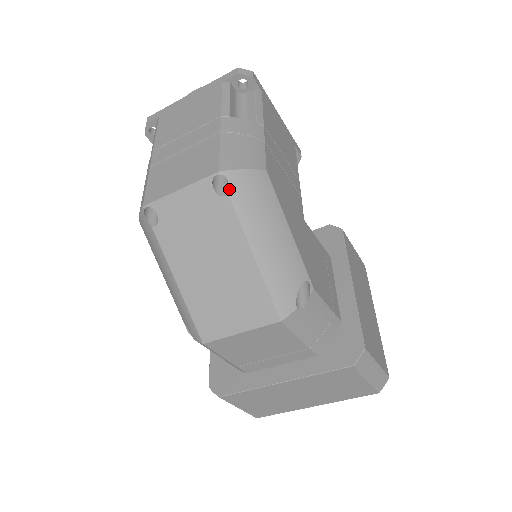
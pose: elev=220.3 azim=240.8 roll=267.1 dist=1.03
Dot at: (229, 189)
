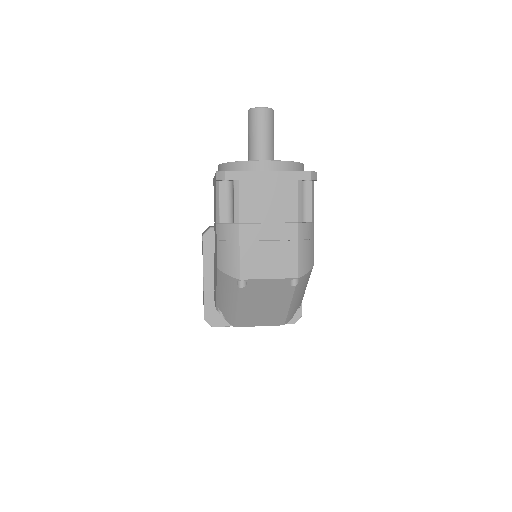
Dot at: (298, 284)
